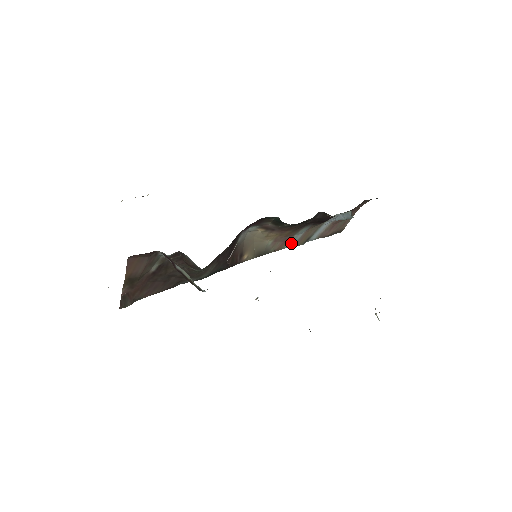
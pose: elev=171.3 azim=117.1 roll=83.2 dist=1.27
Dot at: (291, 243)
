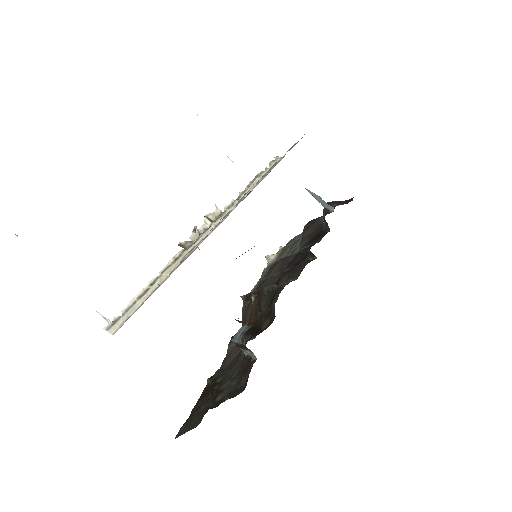
Dot at: occluded
